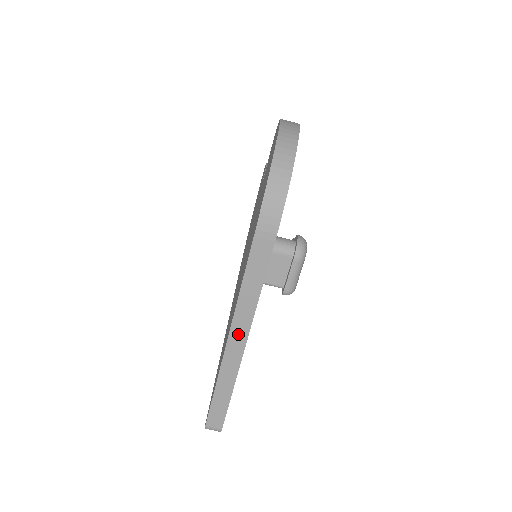
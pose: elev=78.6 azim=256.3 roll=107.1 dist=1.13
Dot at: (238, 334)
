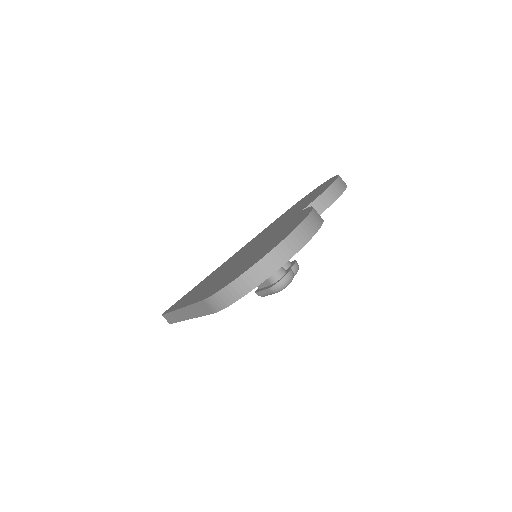
Dot at: (185, 313)
